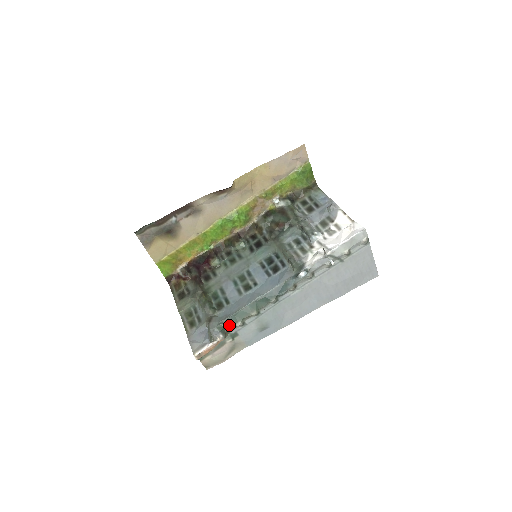
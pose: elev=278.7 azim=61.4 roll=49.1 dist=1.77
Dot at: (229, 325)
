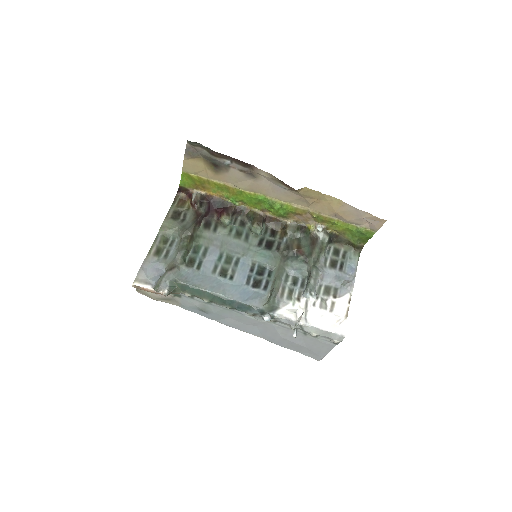
Dot at: (180, 288)
